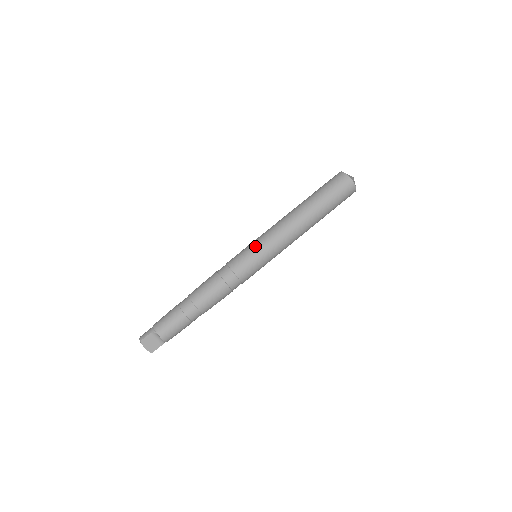
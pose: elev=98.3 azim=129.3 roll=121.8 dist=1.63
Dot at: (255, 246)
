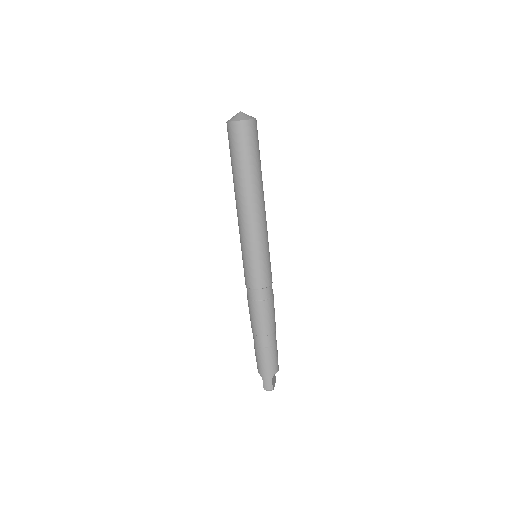
Dot at: (260, 255)
